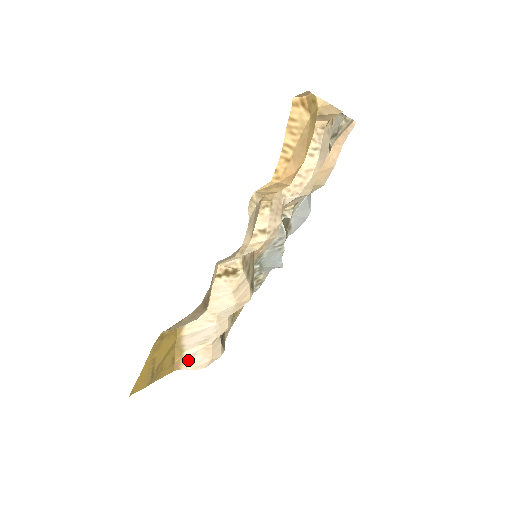
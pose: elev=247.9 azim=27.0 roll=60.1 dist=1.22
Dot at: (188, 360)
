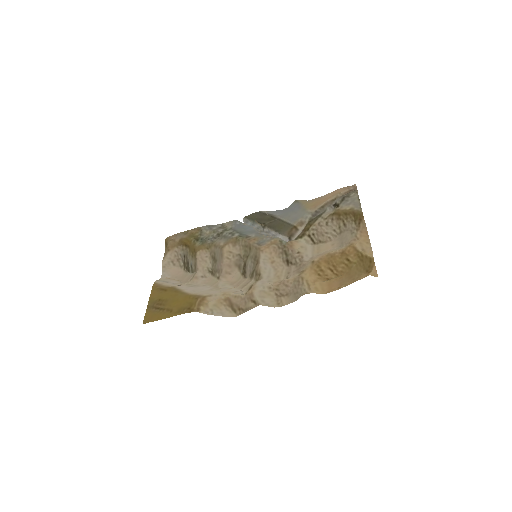
Dot at: (167, 283)
